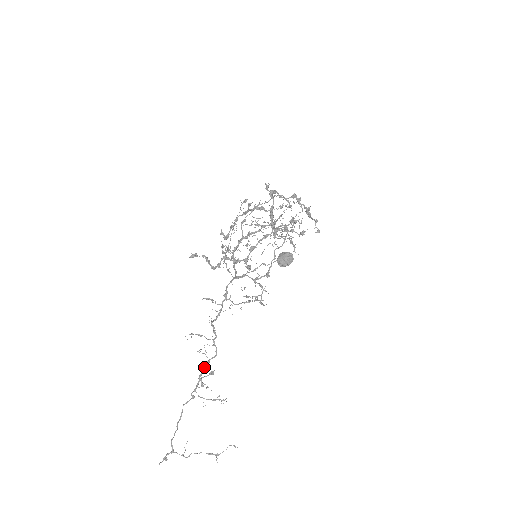
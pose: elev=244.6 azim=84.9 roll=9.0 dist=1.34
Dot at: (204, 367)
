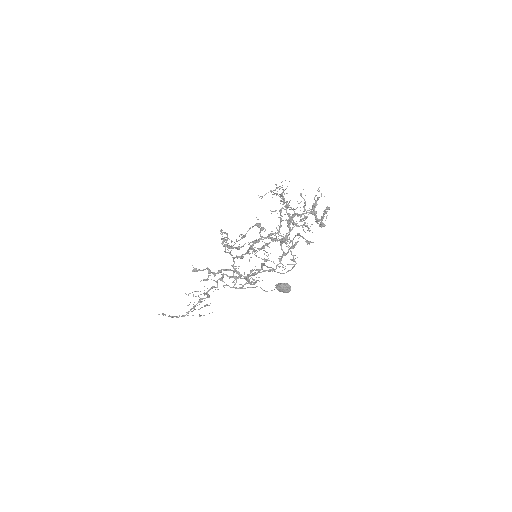
Dot at: occluded
